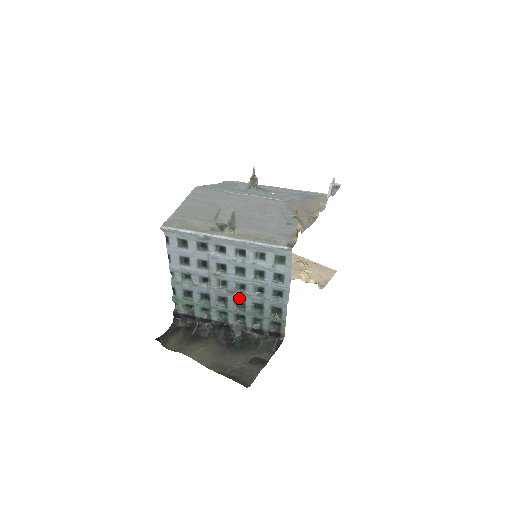
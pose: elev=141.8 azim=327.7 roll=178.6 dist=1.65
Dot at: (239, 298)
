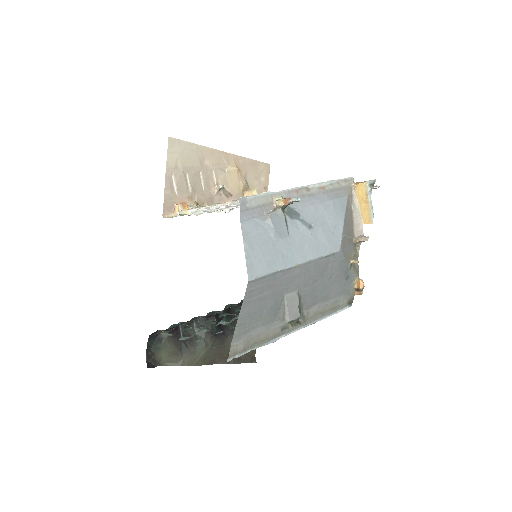
Dot at: occluded
